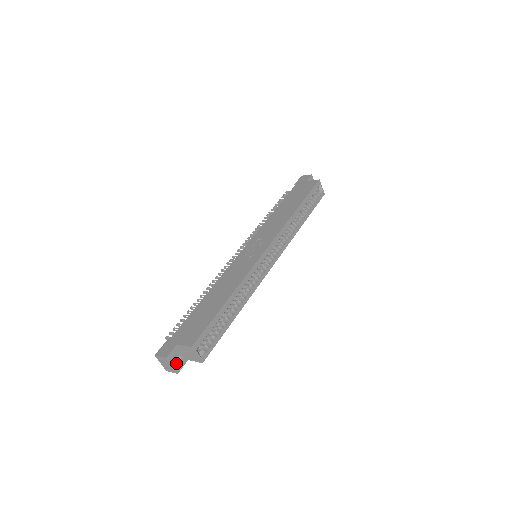
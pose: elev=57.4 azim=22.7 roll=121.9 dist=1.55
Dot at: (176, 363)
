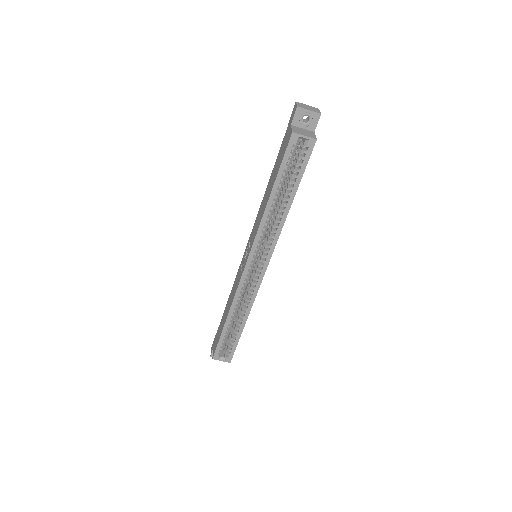
Dot at: occluded
